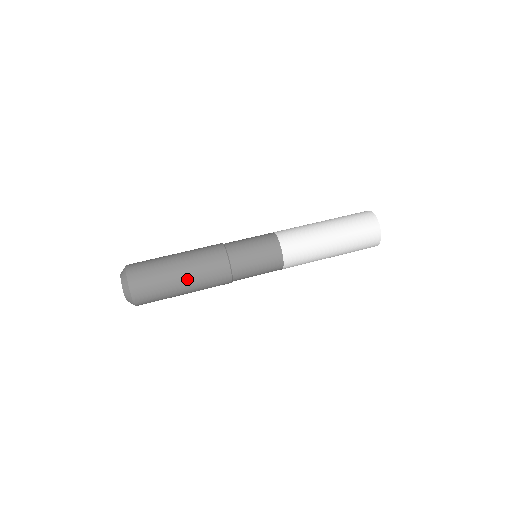
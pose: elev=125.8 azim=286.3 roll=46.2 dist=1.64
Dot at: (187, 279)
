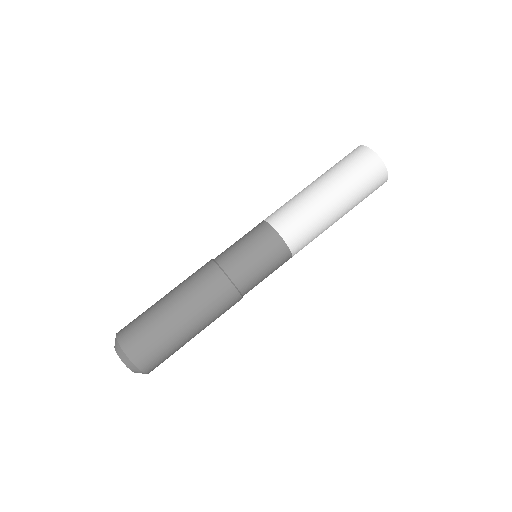
Dot at: (193, 323)
